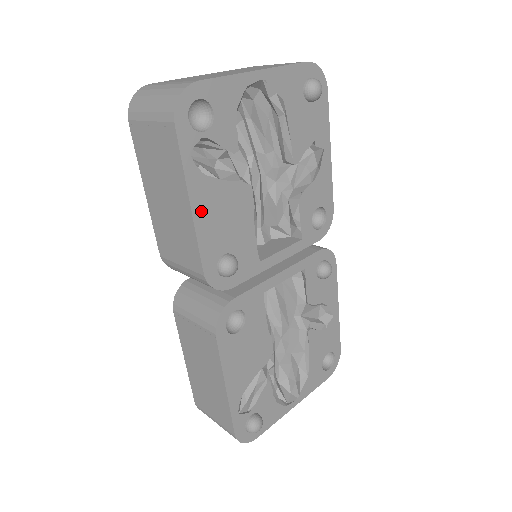
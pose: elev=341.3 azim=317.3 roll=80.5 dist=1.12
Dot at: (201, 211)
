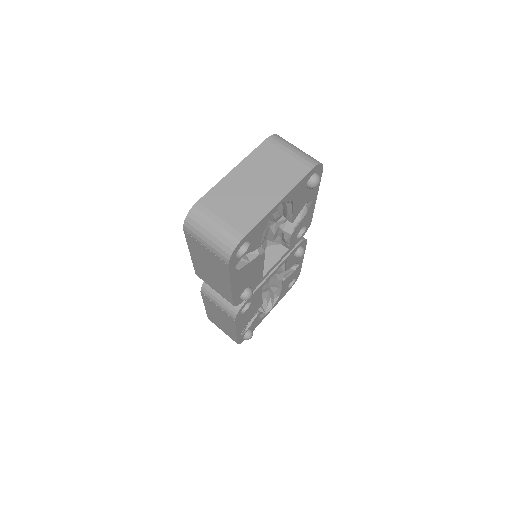
Dot at: (236, 284)
